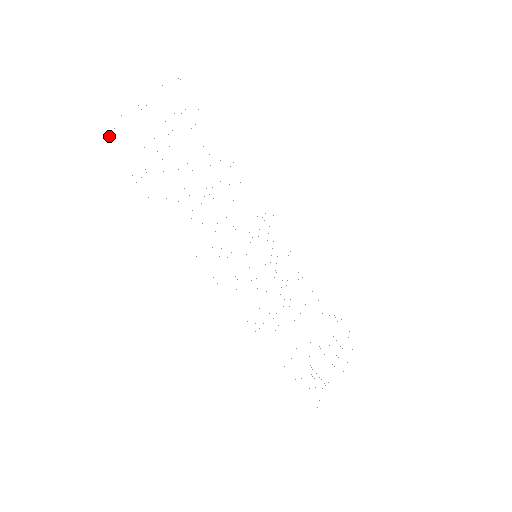
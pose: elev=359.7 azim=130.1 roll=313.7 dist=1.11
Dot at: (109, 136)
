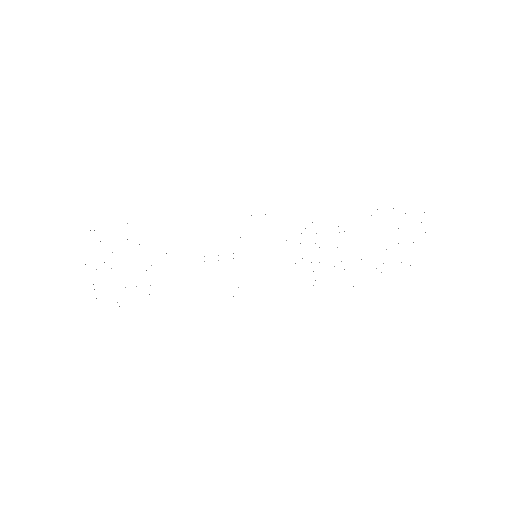
Dot at: occluded
